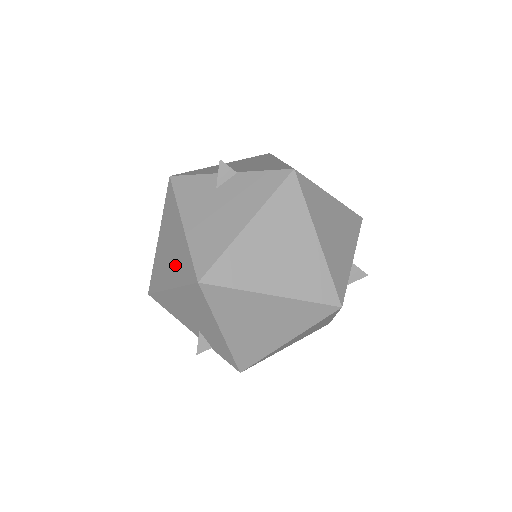
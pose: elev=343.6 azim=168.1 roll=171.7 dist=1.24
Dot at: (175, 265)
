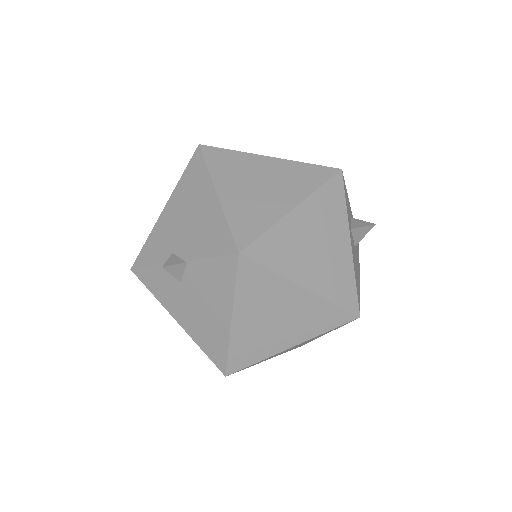
Dot at: occluded
